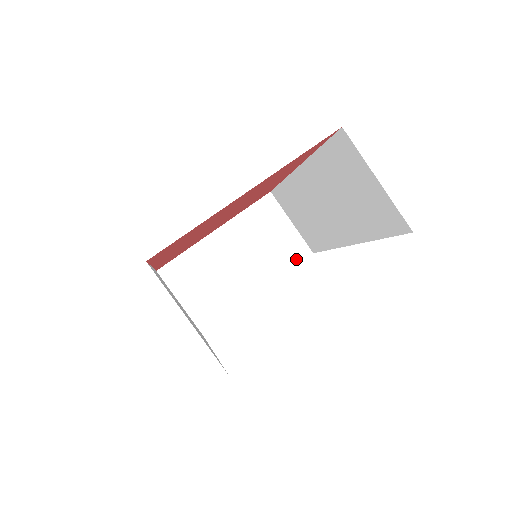
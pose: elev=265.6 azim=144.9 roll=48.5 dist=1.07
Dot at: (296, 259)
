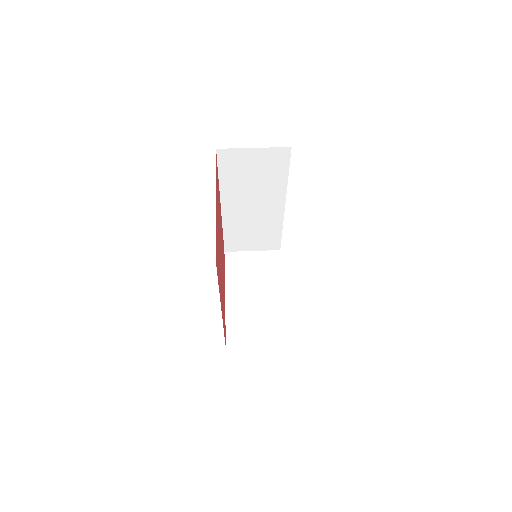
Dot at: (277, 262)
